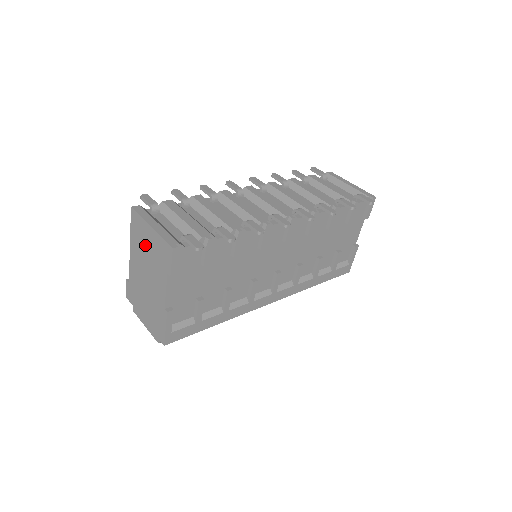
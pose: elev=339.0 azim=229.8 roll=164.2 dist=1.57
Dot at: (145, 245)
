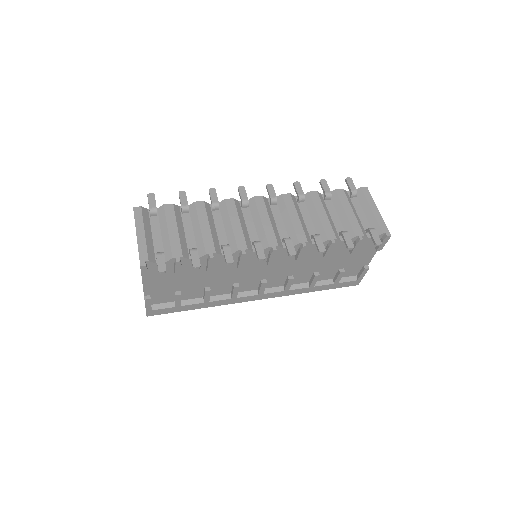
Dot at: occluded
